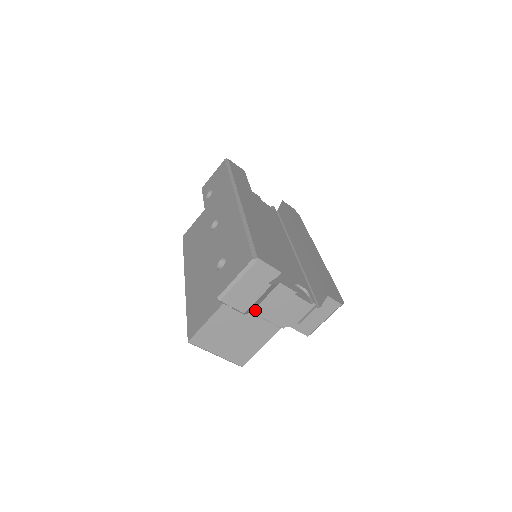
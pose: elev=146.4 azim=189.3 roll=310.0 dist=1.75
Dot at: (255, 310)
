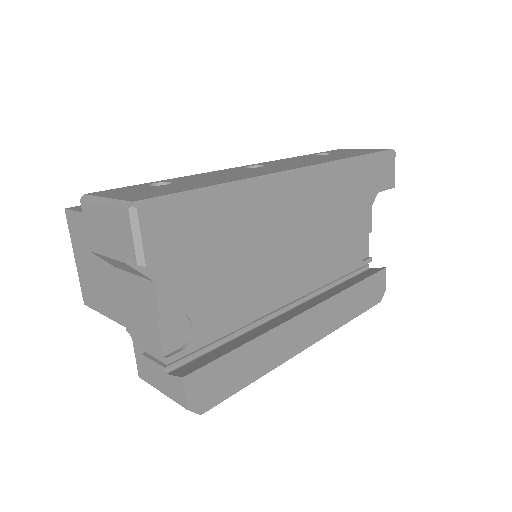
Dot at: (119, 270)
